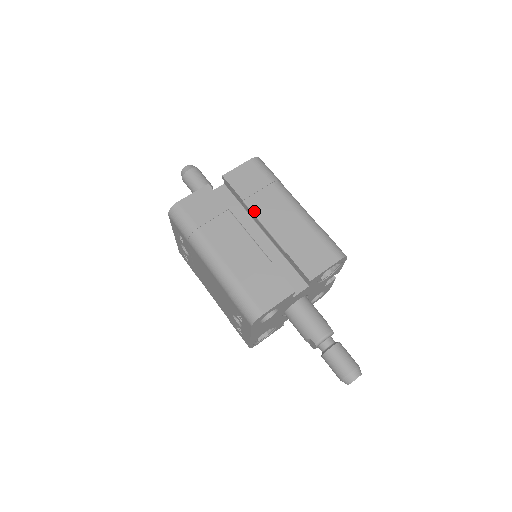
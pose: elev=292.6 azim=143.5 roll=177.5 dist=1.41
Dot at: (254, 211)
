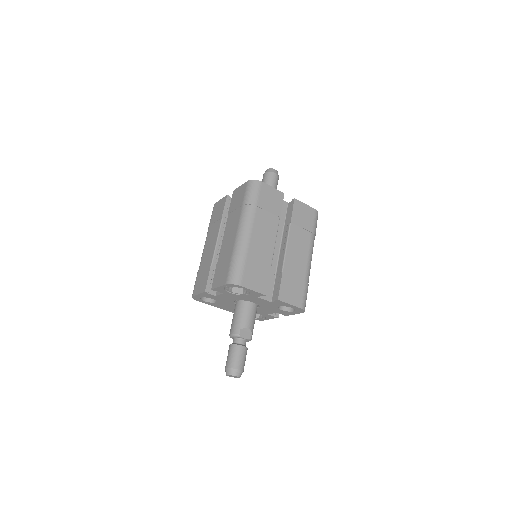
Dot at: (226, 225)
